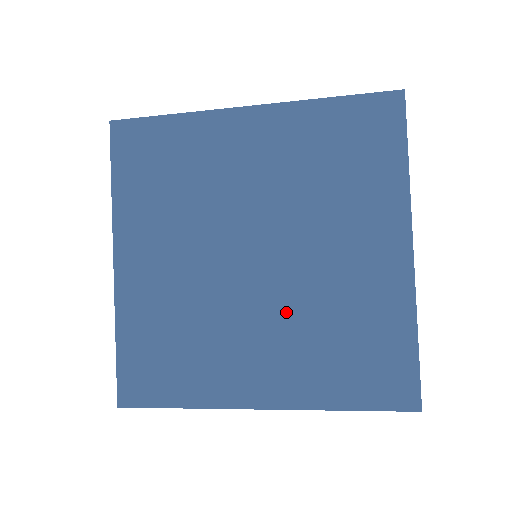
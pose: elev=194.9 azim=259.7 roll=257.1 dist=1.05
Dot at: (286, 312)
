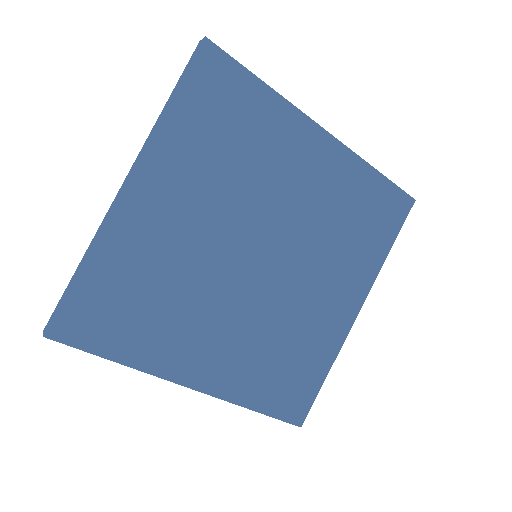
Dot at: (256, 317)
